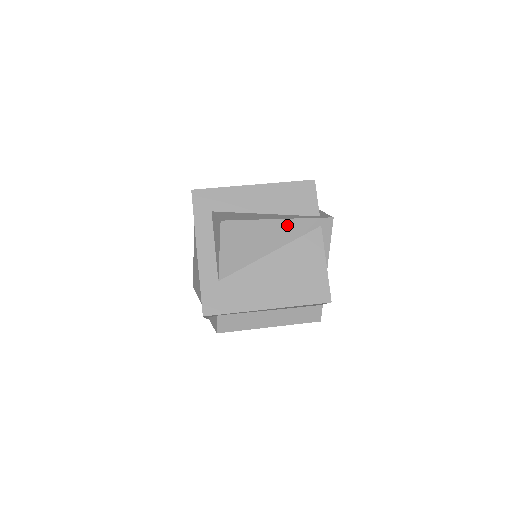
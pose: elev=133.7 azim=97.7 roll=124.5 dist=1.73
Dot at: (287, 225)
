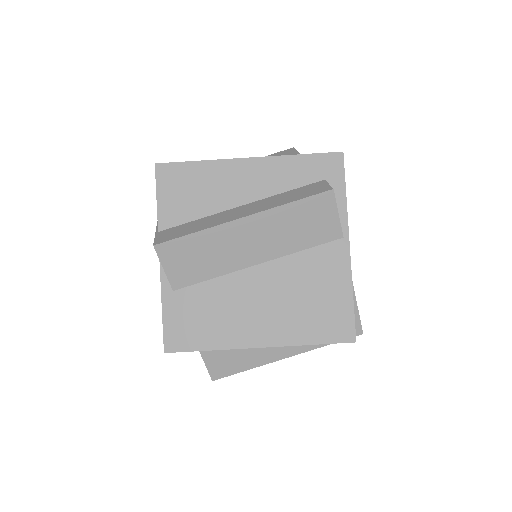
Dot at: occluded
